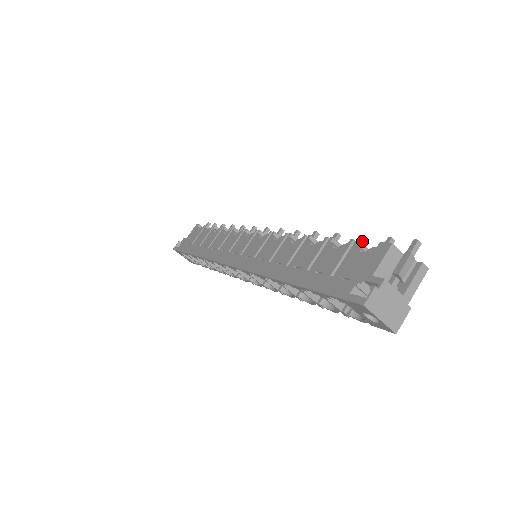
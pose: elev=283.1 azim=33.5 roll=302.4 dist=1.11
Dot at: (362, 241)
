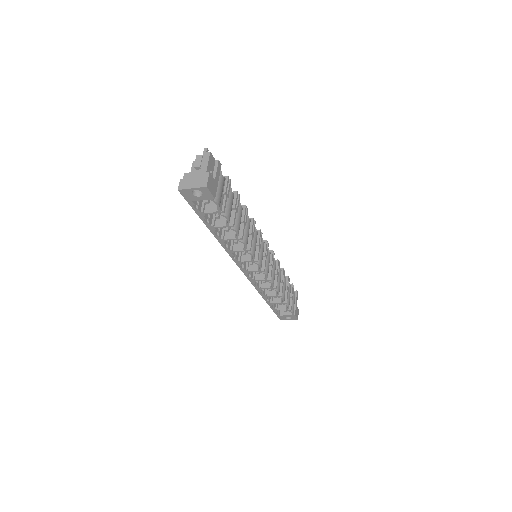
Dot at: occluded
